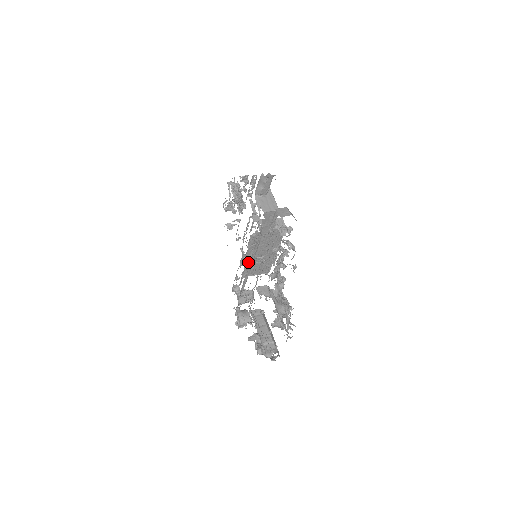
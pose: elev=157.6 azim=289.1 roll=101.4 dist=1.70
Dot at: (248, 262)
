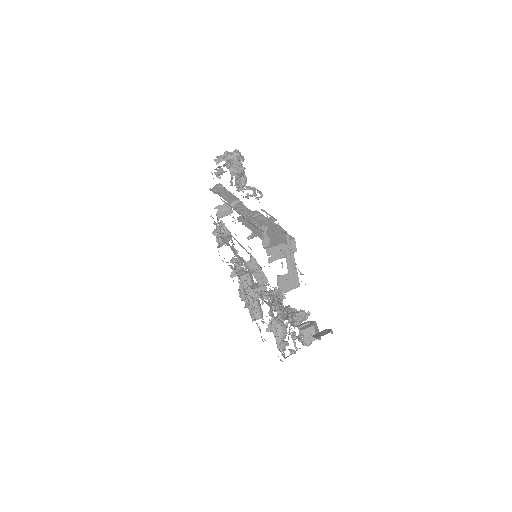
Dot at: occluded
